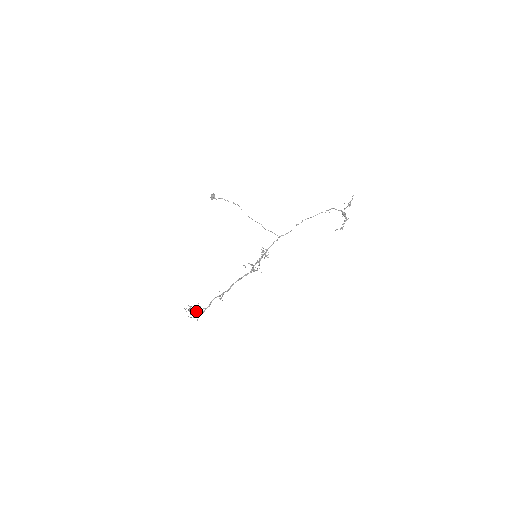
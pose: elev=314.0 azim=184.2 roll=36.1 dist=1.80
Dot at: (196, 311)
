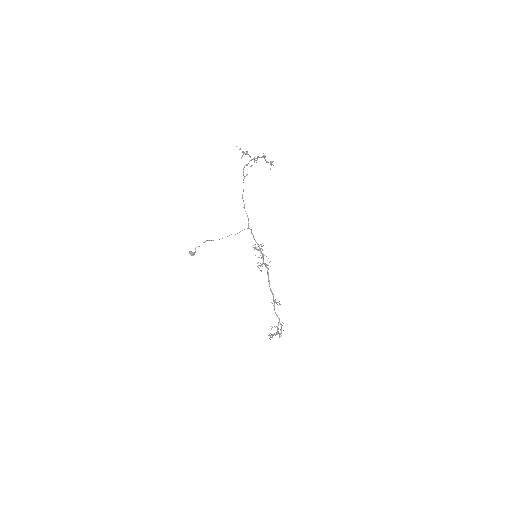
Dot at: (277, 331)
